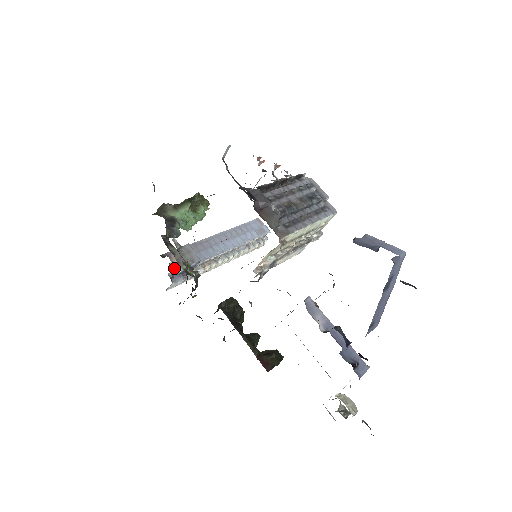
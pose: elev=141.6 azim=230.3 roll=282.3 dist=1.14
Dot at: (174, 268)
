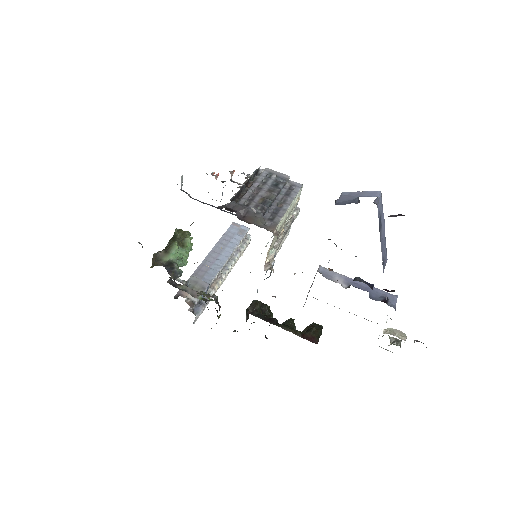
Dot at: (191, 302)
